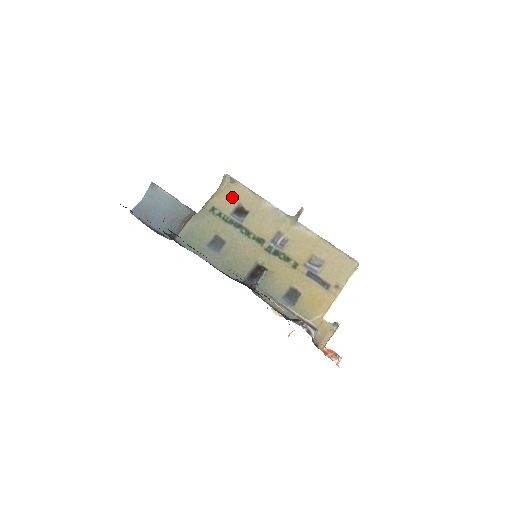
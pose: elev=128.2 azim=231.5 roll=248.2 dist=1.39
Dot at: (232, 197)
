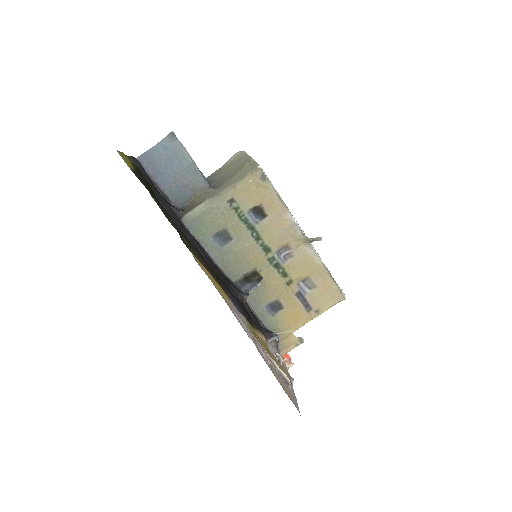
Dot at: (256, 195)
